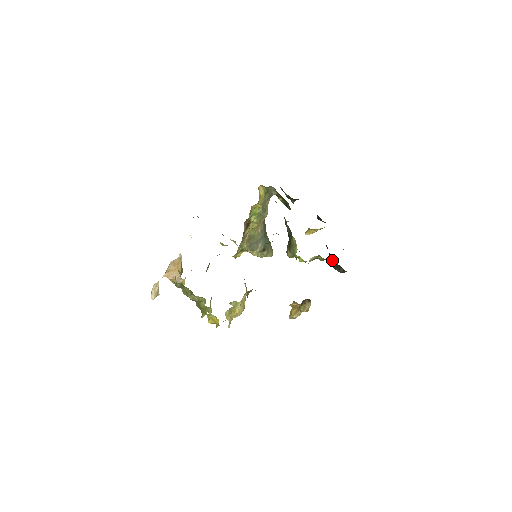
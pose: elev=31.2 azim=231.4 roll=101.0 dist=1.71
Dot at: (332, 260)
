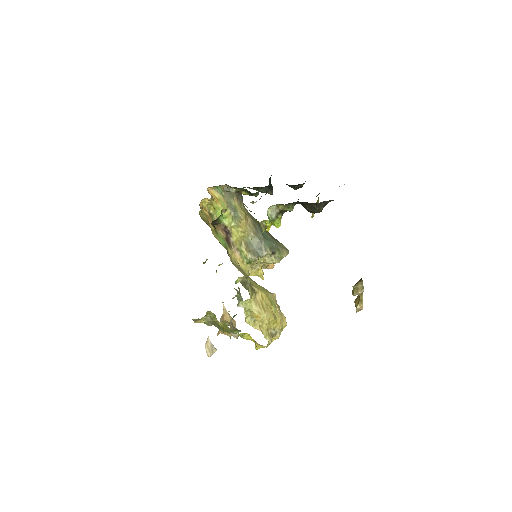
Dot at: (302, 205)
